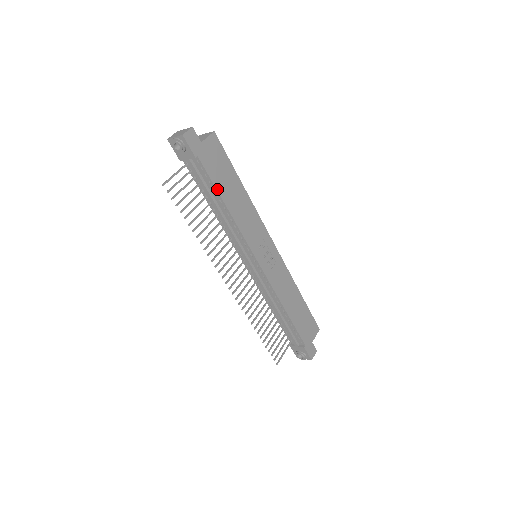
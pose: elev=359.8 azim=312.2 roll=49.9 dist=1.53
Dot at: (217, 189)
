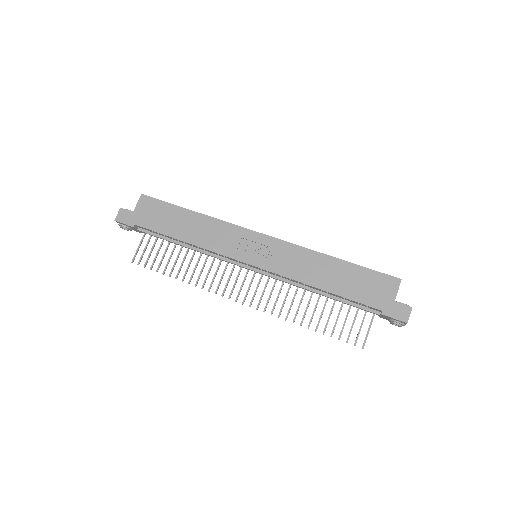
Dot at: (166, 234)
